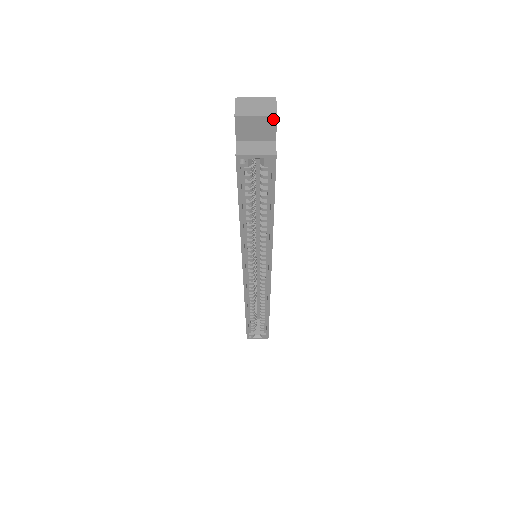
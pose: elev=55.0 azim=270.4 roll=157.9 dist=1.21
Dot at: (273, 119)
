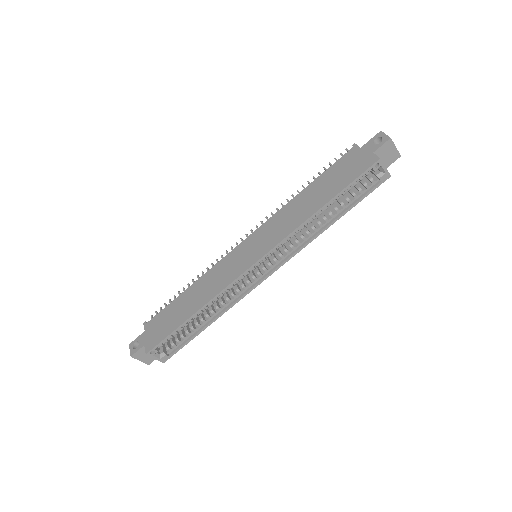
Dot at: (398, 156)
